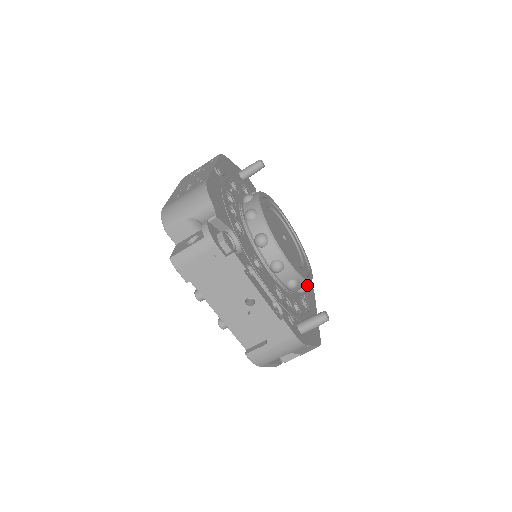
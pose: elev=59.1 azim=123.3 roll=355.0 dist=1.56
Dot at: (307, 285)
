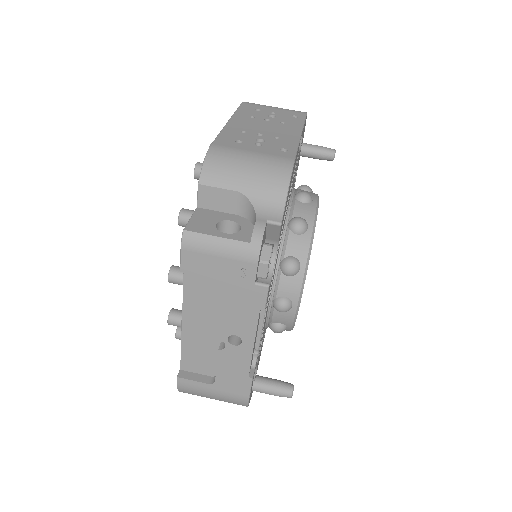
Dot at: occluded
